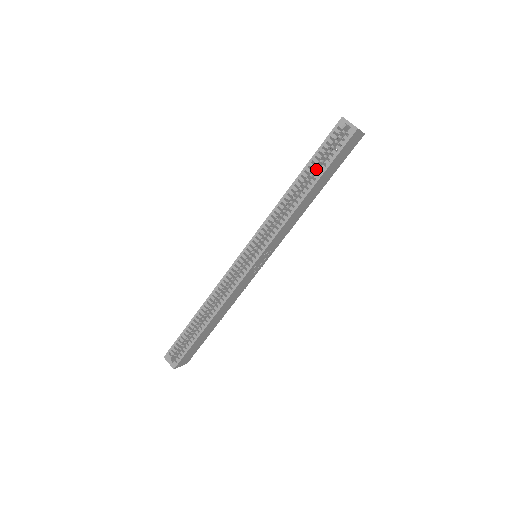
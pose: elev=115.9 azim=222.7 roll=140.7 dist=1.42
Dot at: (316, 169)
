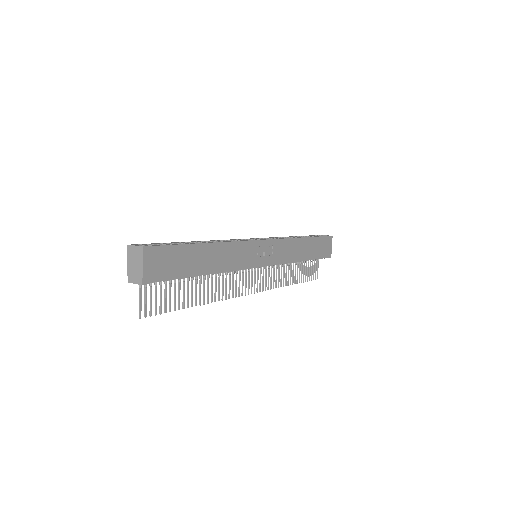
Dot at: occluded
